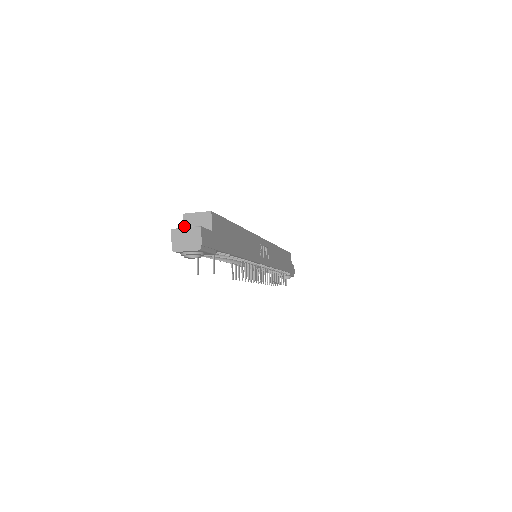
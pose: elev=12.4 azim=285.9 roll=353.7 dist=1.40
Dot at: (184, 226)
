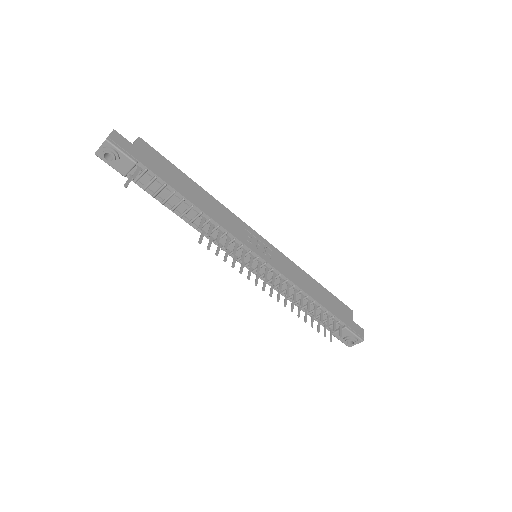
Dot at: occluded
